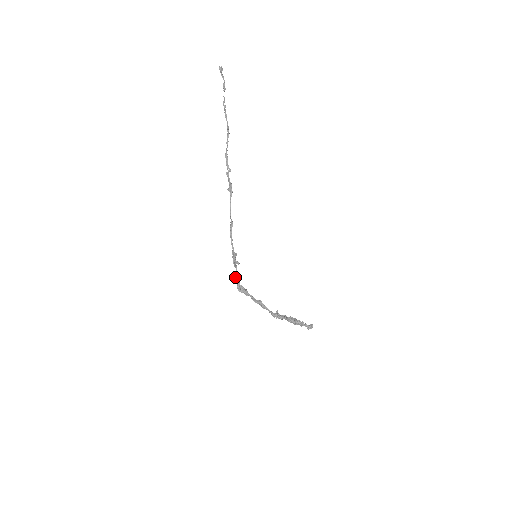
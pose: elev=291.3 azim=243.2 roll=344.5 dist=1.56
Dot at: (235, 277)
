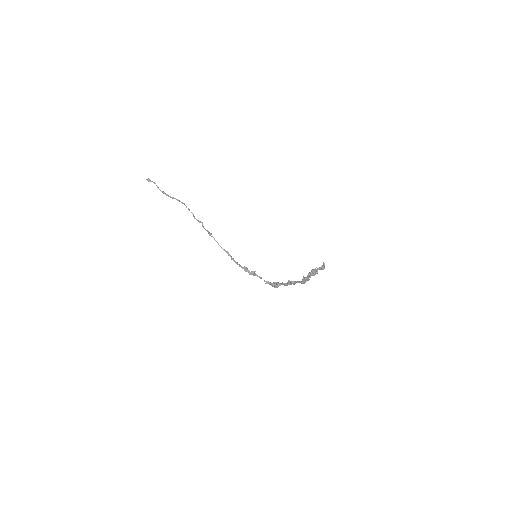
Dot at: occluded
